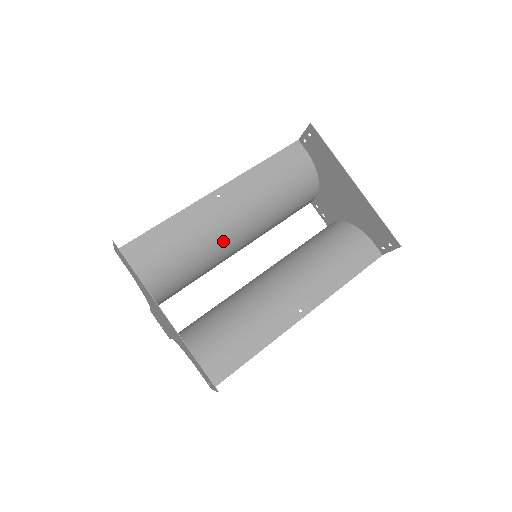
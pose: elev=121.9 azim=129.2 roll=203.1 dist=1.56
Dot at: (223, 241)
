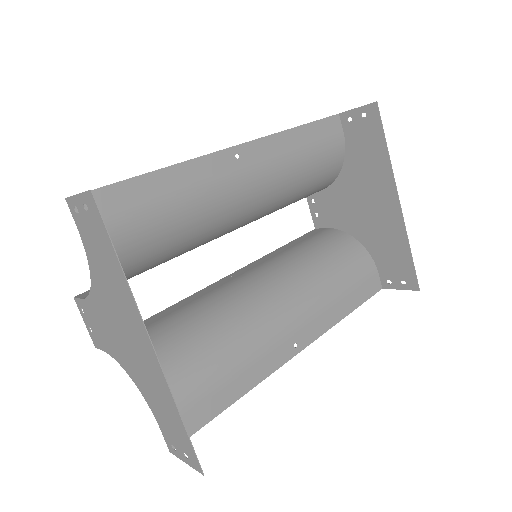
Dot at: (221, 223)
